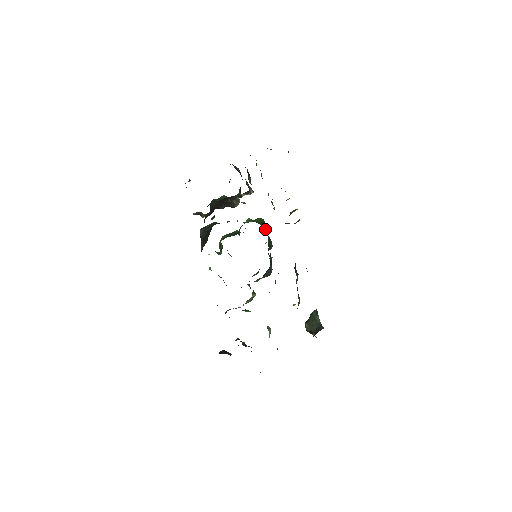
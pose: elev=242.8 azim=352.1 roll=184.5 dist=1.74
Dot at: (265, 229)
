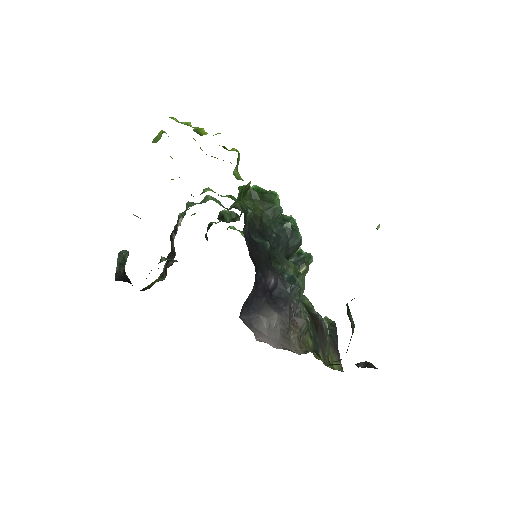
Dot at: (252, 204)
